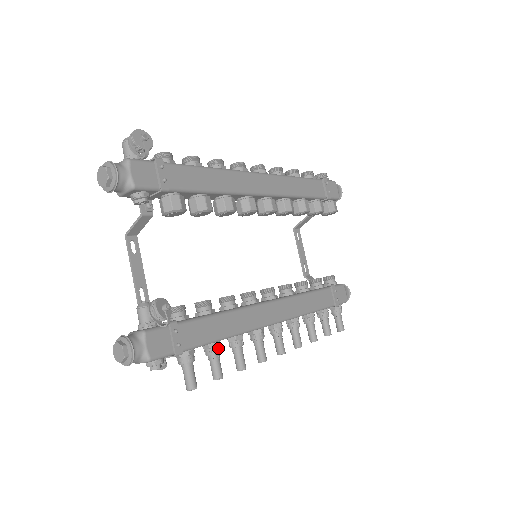
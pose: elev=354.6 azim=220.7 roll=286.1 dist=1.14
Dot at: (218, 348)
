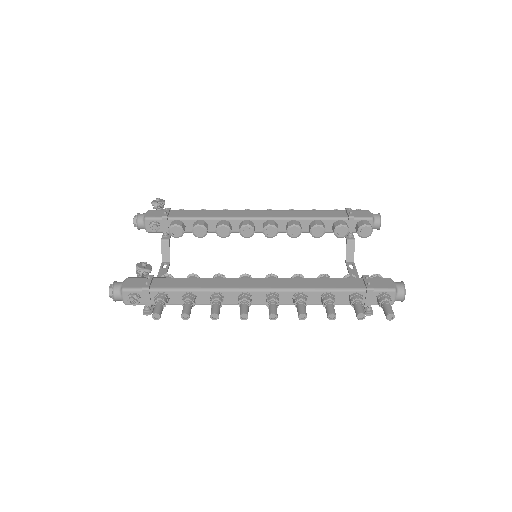
Dot at: (189, 296)
